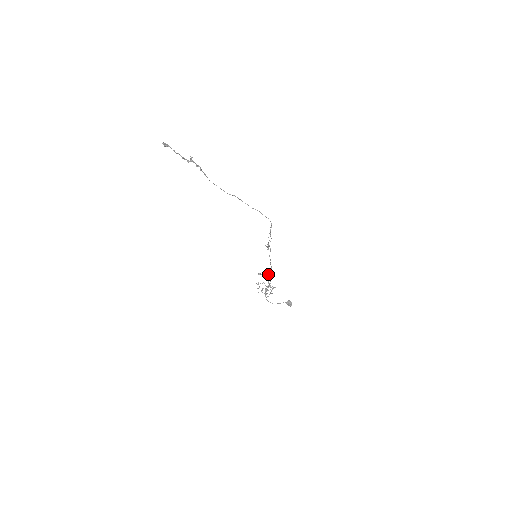
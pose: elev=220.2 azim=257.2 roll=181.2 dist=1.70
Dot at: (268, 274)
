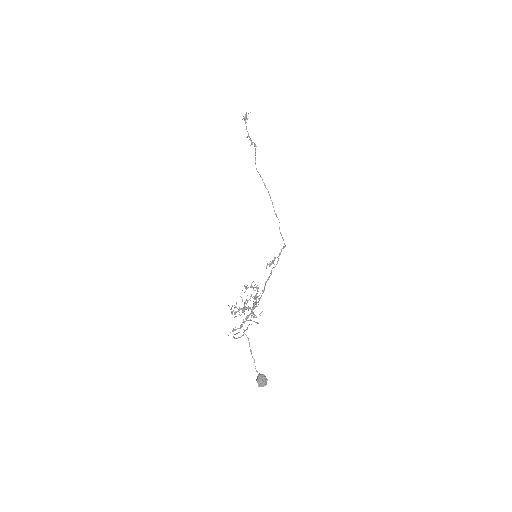
Dot at: (256, 296)
